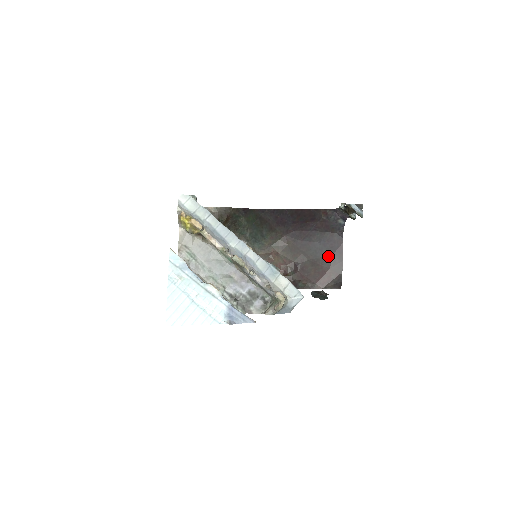
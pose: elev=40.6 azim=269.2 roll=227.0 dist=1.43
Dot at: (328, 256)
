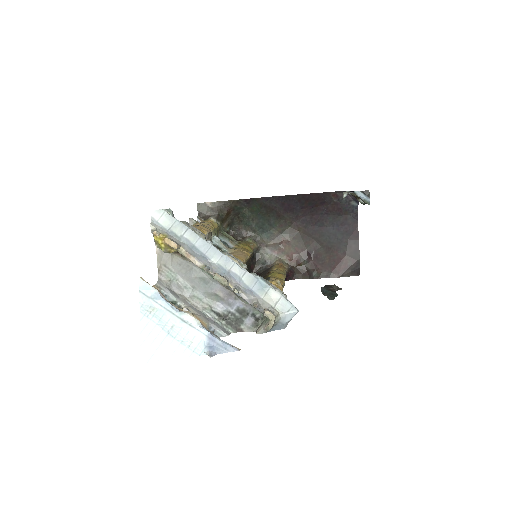
Dot at: (343, 241)
